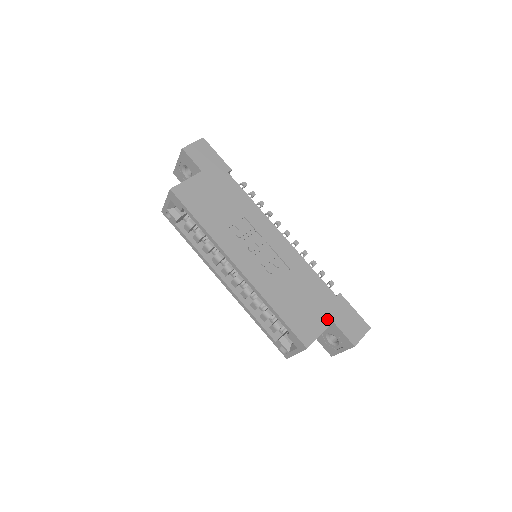
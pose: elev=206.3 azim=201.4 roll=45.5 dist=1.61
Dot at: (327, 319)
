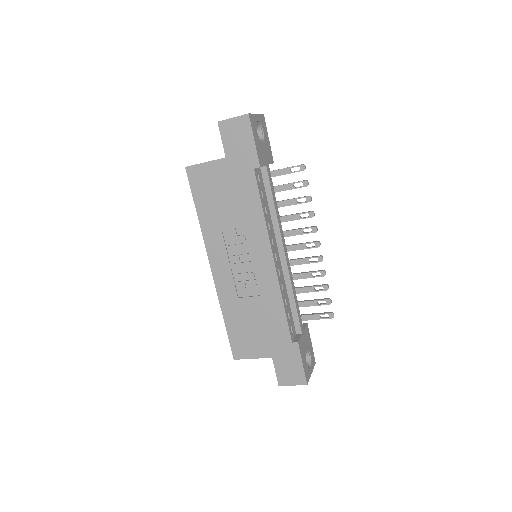
Dot at: (268, 352)
